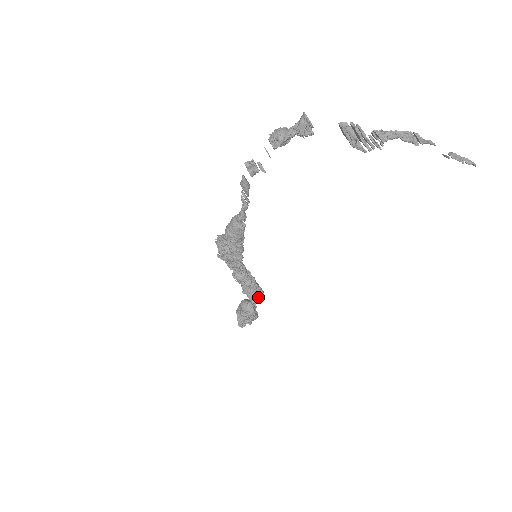
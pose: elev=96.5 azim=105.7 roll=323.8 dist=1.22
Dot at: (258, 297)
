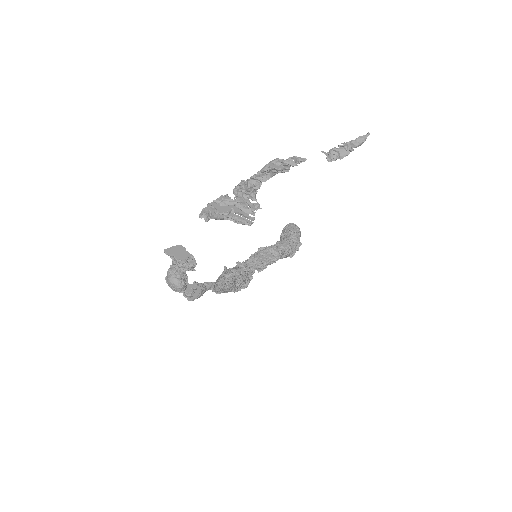
Dot at: (288, 253)
